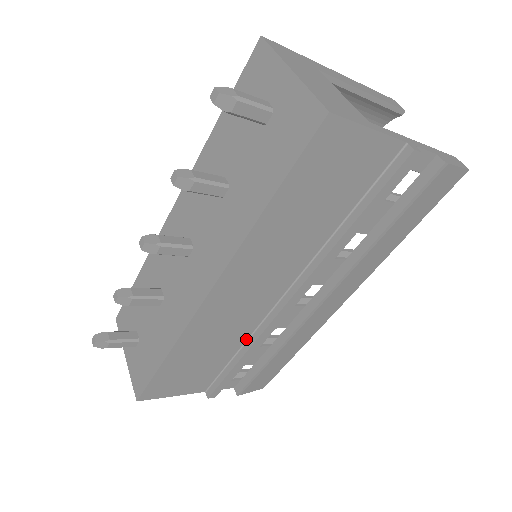
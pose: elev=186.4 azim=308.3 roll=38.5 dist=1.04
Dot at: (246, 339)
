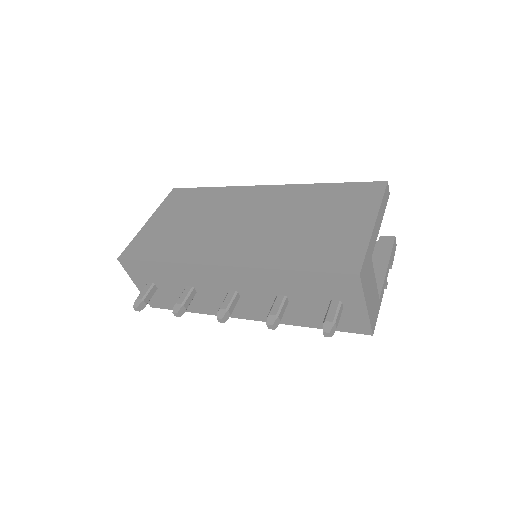
Dot at: occluded
